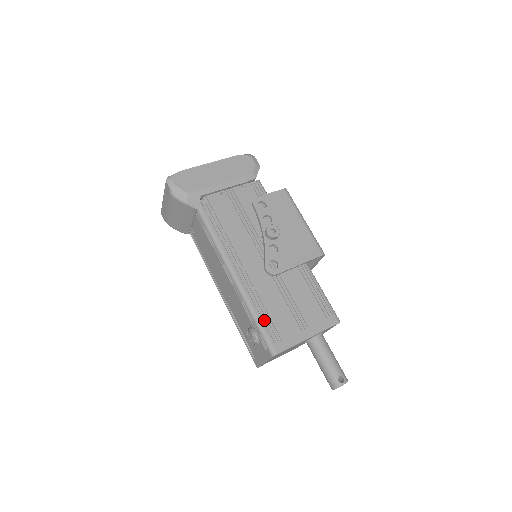
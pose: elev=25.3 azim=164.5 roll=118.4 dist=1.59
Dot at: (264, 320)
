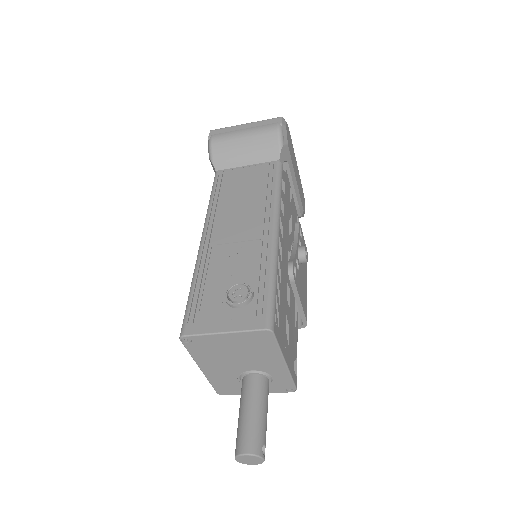
Dot at: (278, 292)
